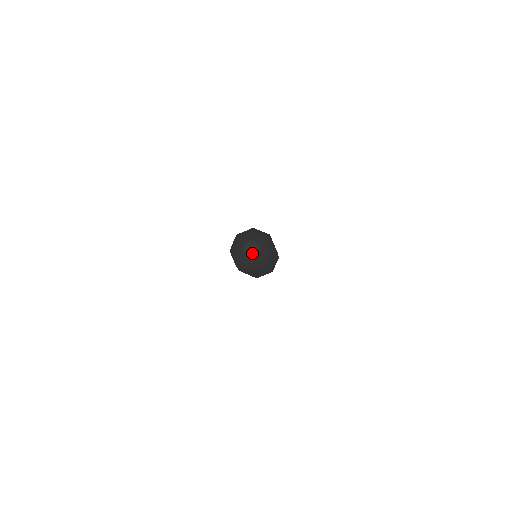
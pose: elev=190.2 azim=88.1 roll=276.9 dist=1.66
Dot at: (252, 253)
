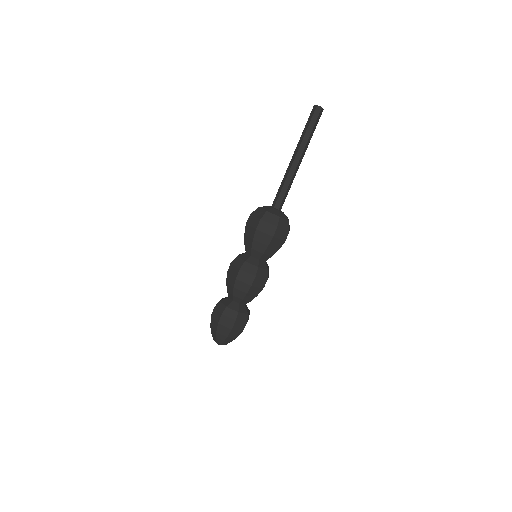
Dot at: occluded
